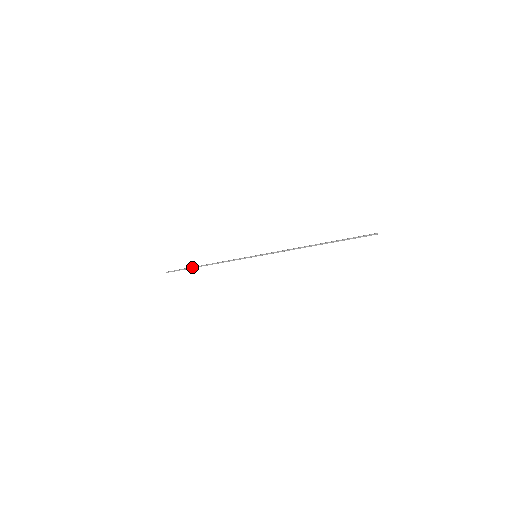
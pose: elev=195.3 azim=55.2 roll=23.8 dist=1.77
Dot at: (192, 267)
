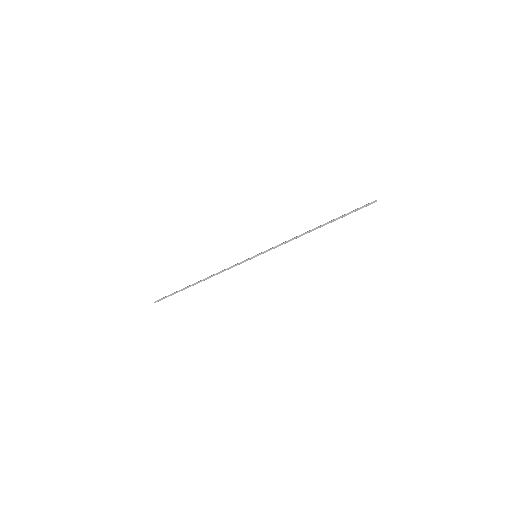
Dot at: (185, 287)
